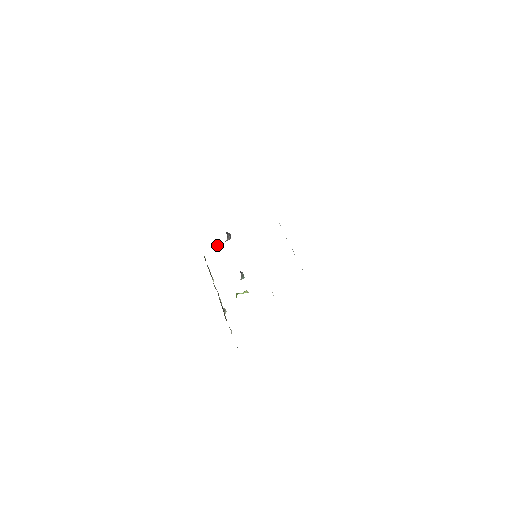
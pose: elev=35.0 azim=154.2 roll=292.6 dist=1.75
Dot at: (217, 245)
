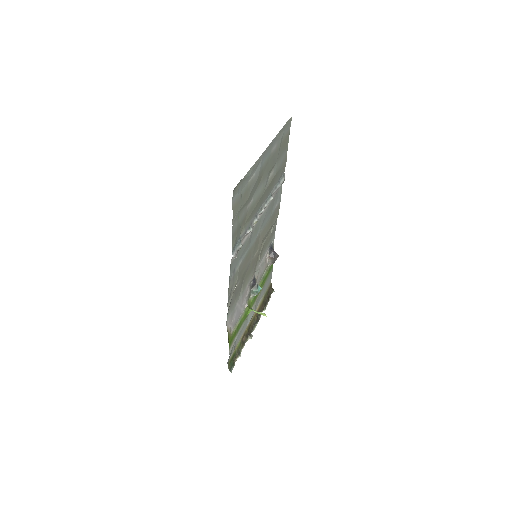
Dot at: (270, 267)
